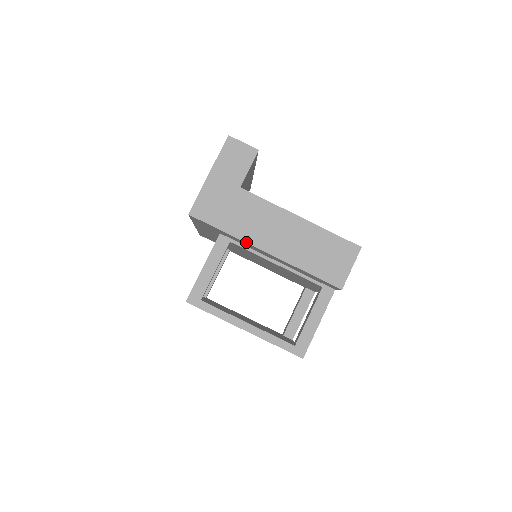
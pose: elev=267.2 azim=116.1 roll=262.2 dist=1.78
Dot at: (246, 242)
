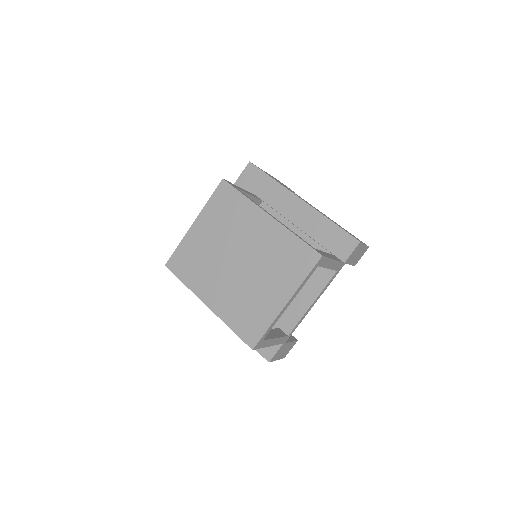
Dot at: (288, 189)
